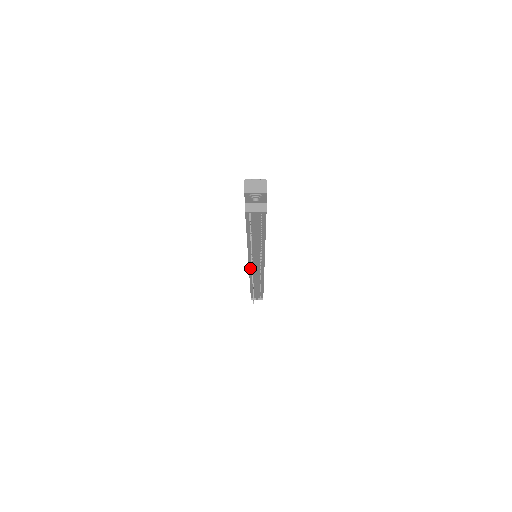
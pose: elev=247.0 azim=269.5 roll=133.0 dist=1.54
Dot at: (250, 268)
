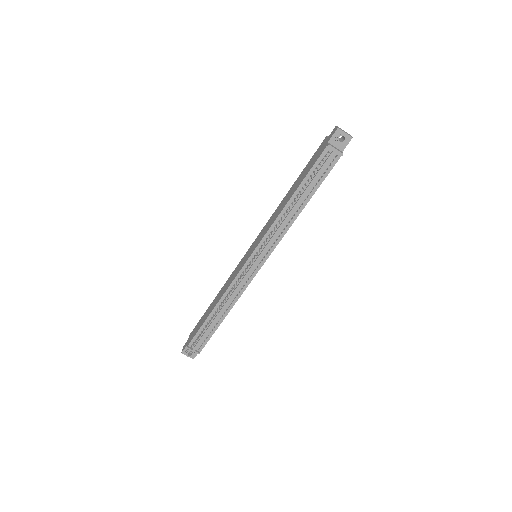
Dot at: (247, 263)
